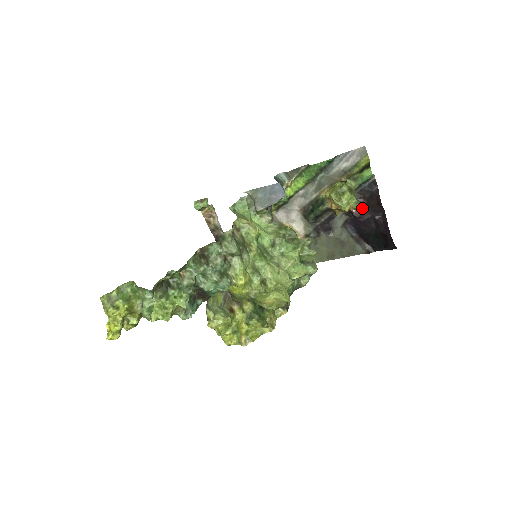
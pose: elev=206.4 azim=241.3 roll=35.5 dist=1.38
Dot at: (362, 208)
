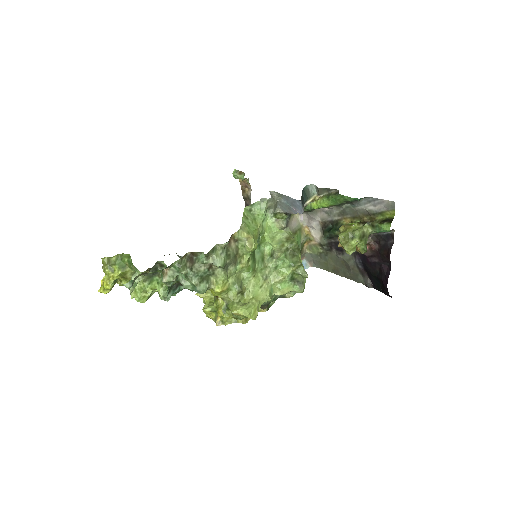
Dot at: (373, 251)
